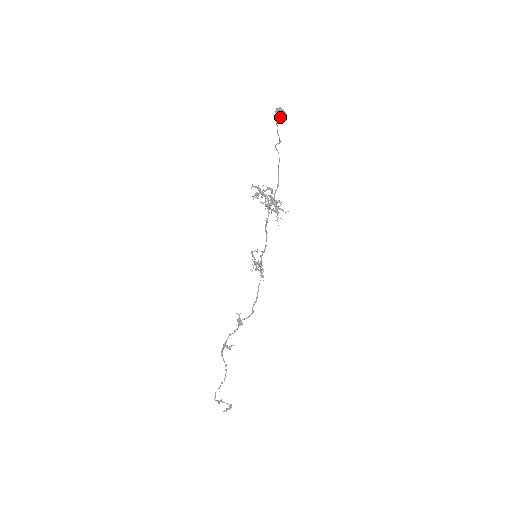
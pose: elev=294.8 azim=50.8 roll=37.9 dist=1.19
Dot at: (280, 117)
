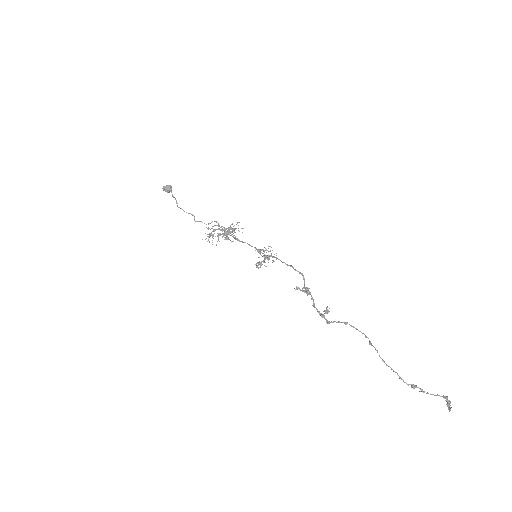
Dot at: (168, 187)
